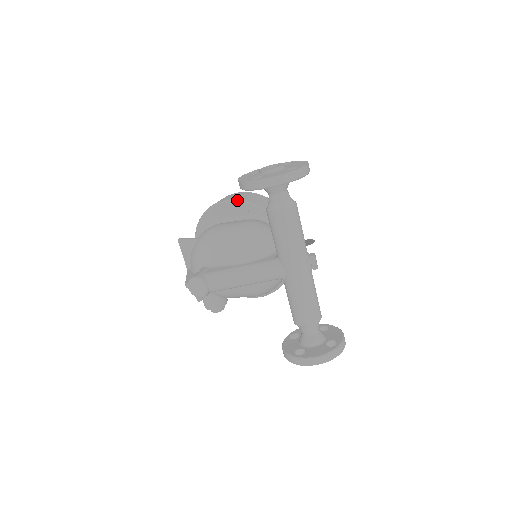
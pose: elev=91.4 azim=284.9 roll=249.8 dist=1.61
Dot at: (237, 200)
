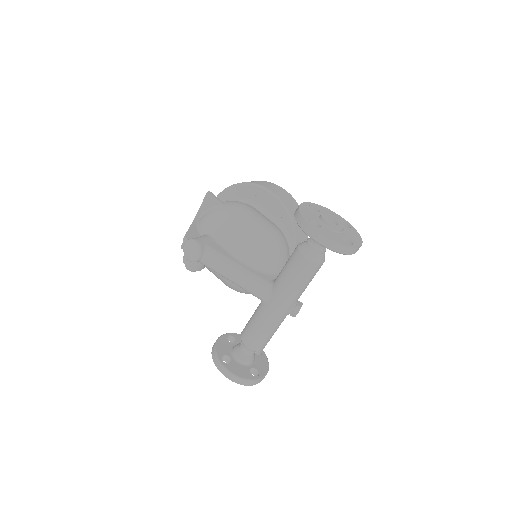
Dot at: (280, 201)
